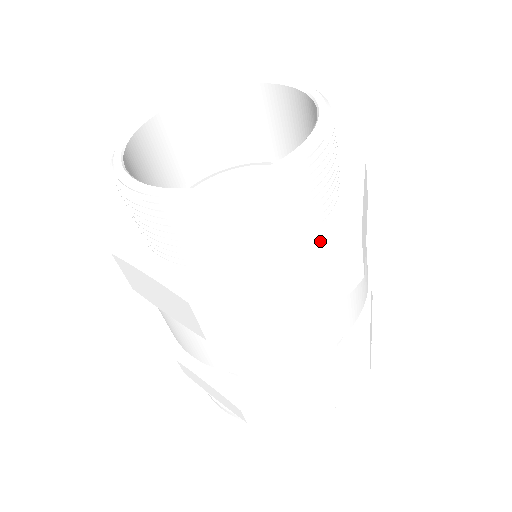
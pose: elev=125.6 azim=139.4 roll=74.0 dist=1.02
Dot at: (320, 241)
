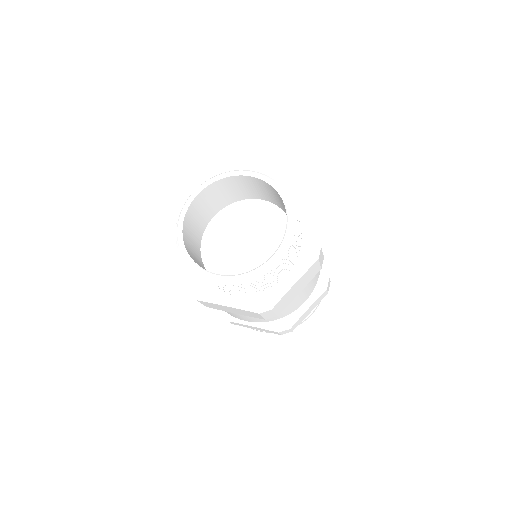
Dot at: (253, 301)
